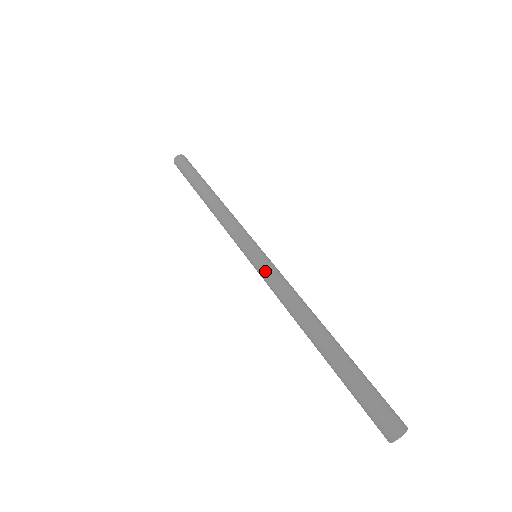
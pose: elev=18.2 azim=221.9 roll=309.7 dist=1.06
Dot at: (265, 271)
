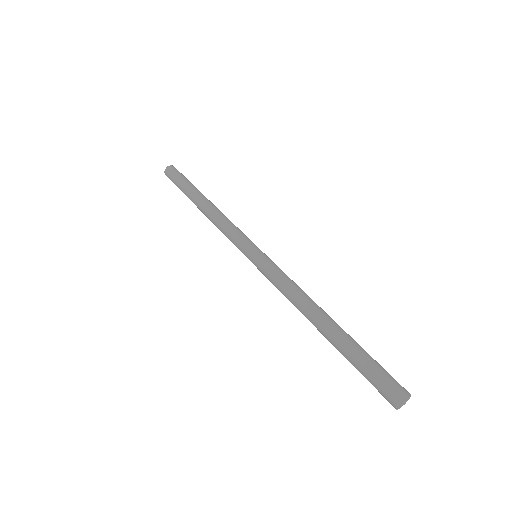
Dot at: (265, 273)
